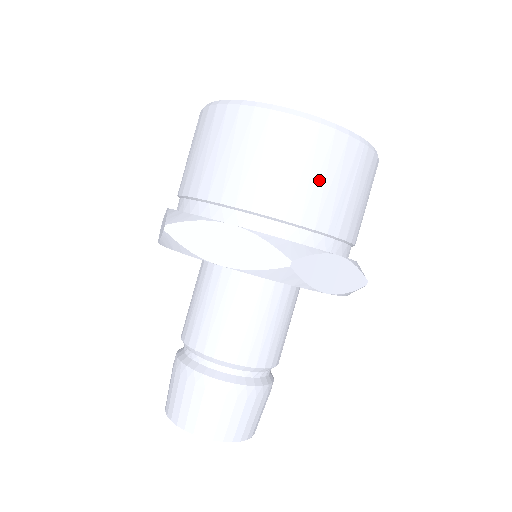
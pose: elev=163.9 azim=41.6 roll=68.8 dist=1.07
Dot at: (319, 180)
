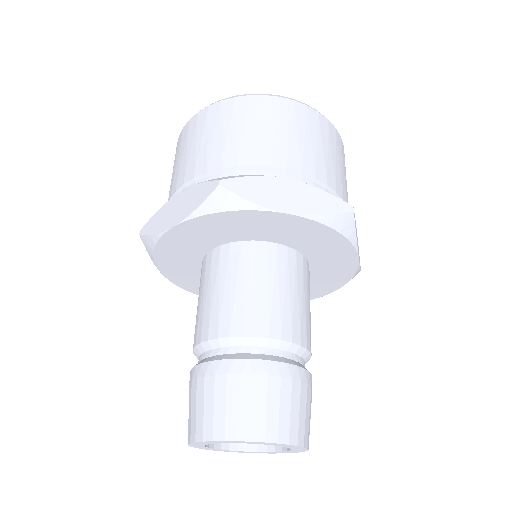
Dot at: (245, 130)
